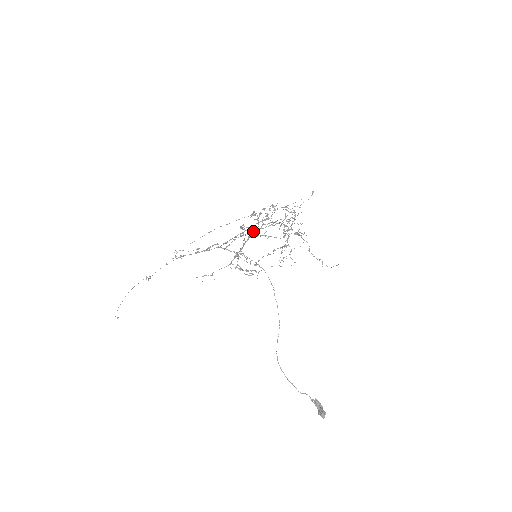
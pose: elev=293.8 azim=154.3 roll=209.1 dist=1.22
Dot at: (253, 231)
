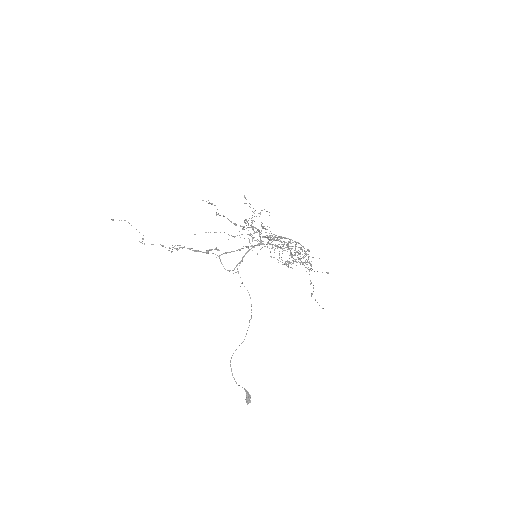
Dot at: (261, 242)
